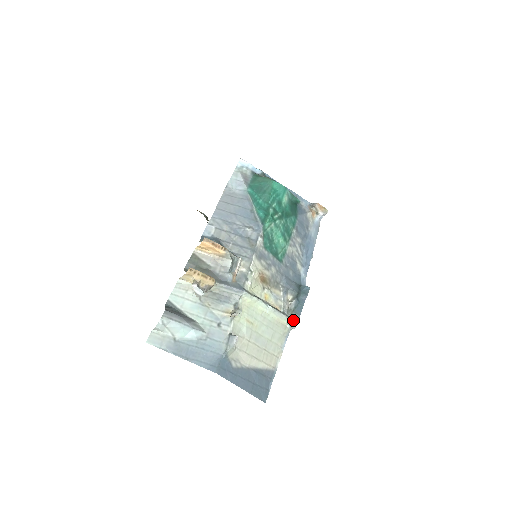
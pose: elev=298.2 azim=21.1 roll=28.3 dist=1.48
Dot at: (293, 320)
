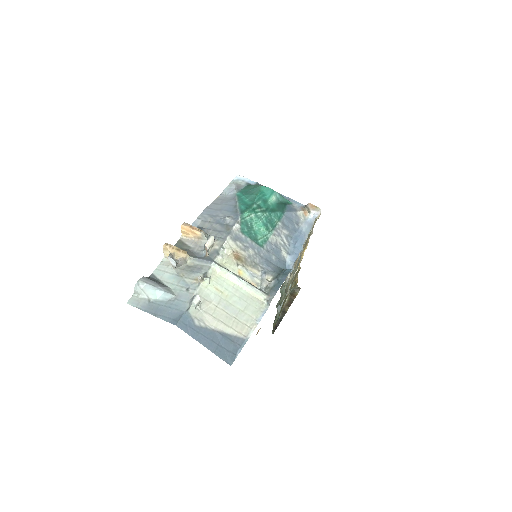
Dot at: (270, 296)
